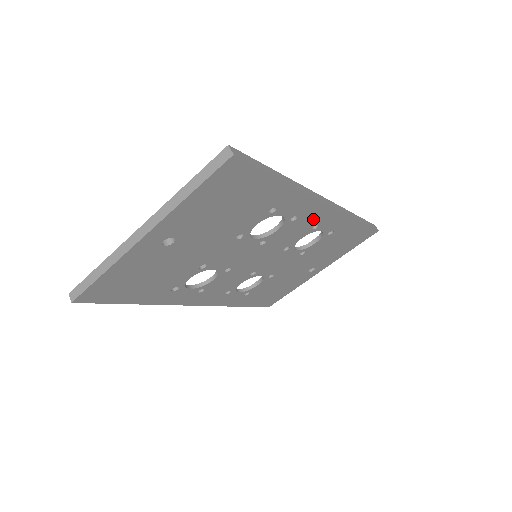
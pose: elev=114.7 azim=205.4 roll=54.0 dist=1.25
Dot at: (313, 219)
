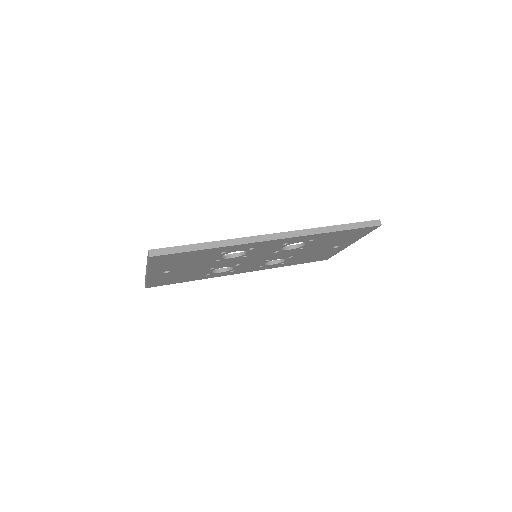
Dot at: (274, 244)
